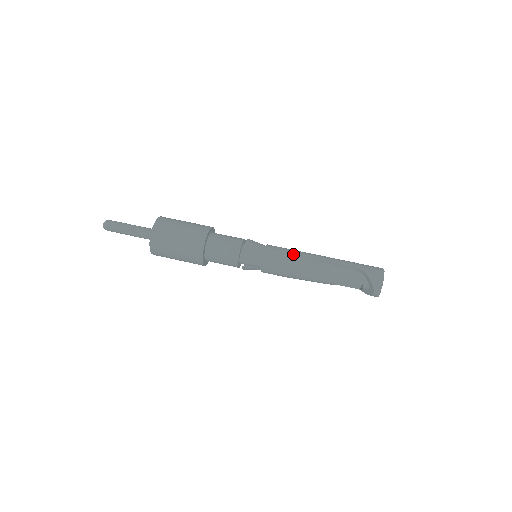
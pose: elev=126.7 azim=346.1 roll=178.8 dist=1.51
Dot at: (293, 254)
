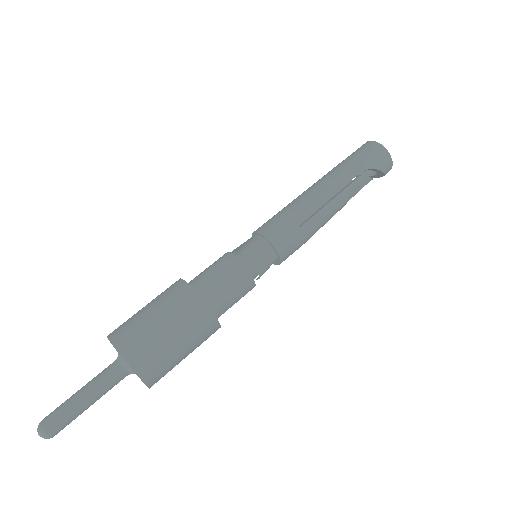
Dot at: occluded
